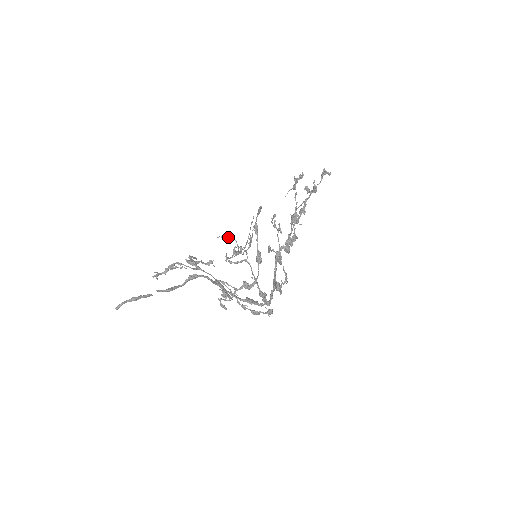
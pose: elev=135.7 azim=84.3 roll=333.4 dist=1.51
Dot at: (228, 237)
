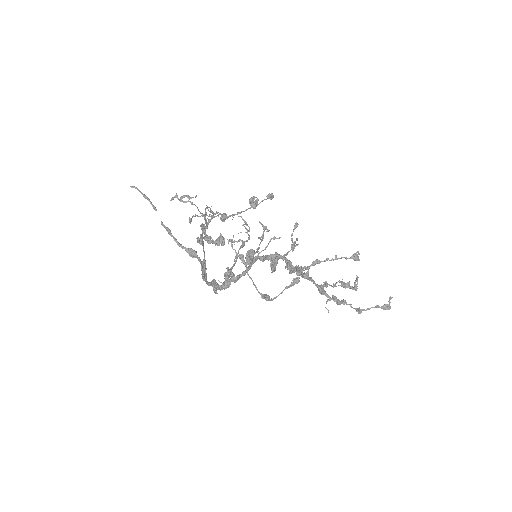
Dot at: (246, 222)
